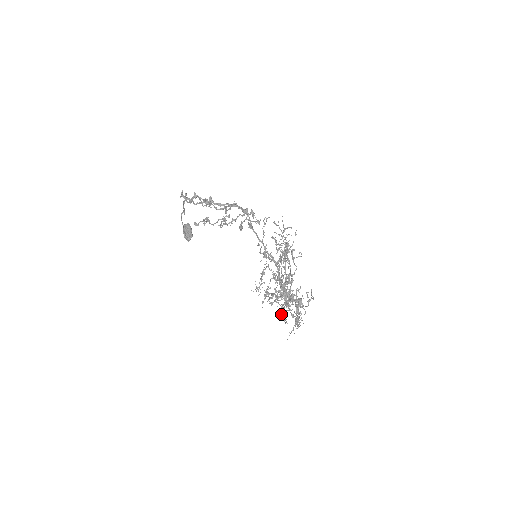
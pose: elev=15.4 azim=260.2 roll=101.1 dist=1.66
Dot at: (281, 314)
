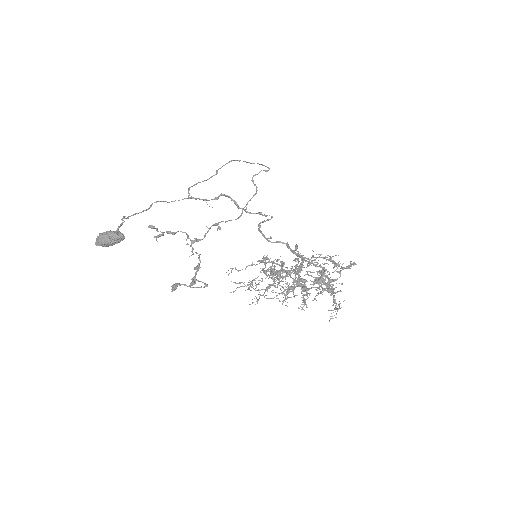
Dot at: (332, 260)
